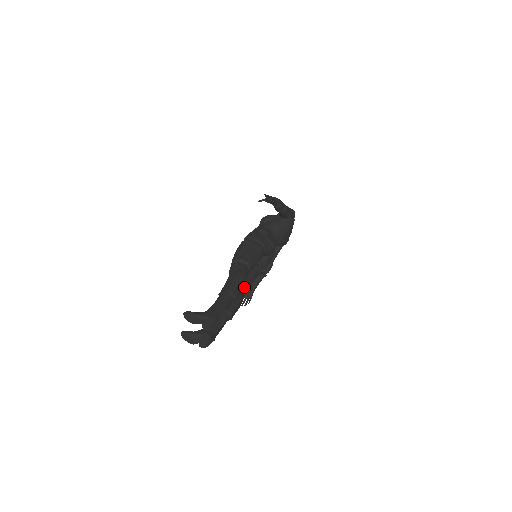
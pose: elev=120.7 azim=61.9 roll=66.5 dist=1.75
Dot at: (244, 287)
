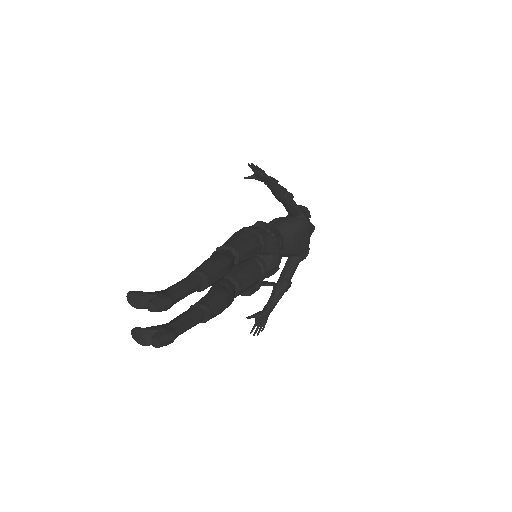
Dot at: (225, 273)
